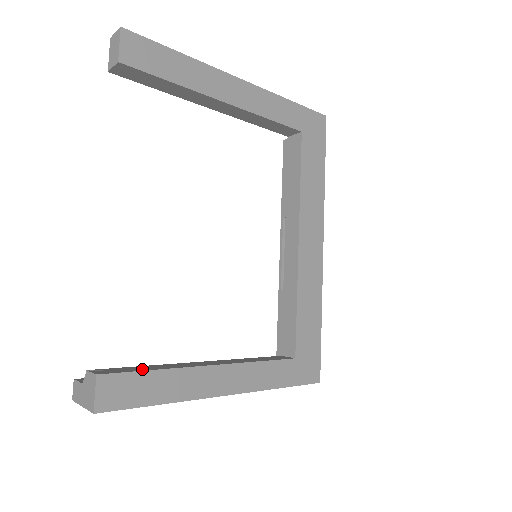
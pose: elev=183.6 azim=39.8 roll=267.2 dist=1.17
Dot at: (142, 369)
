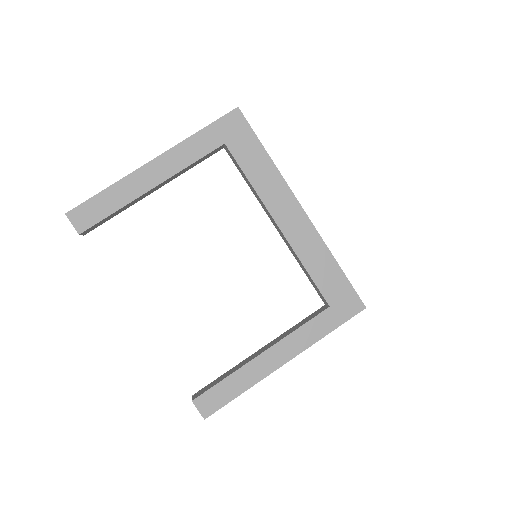
Dot at: (218, 381)
